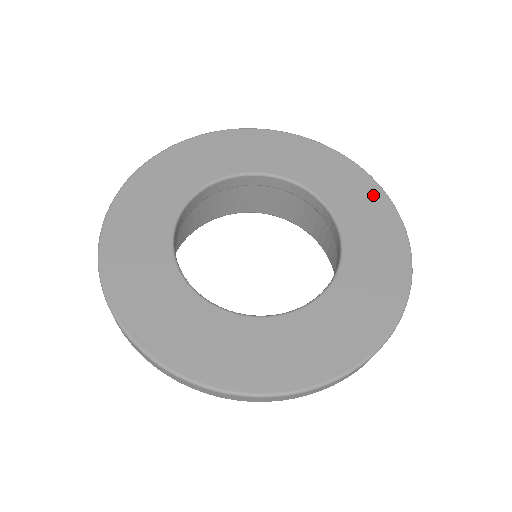
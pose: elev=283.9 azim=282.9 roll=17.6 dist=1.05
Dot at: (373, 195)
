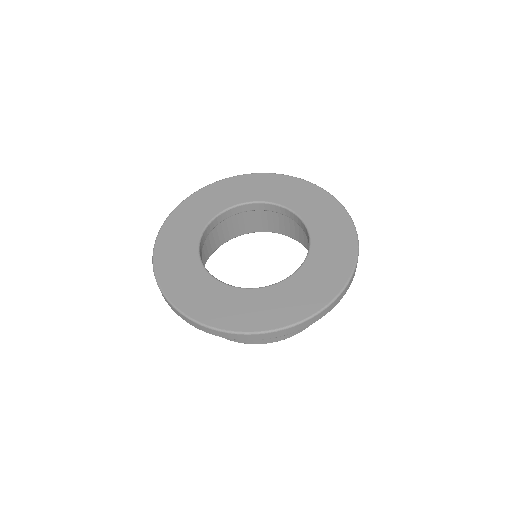
Dot at: (320, 195)
